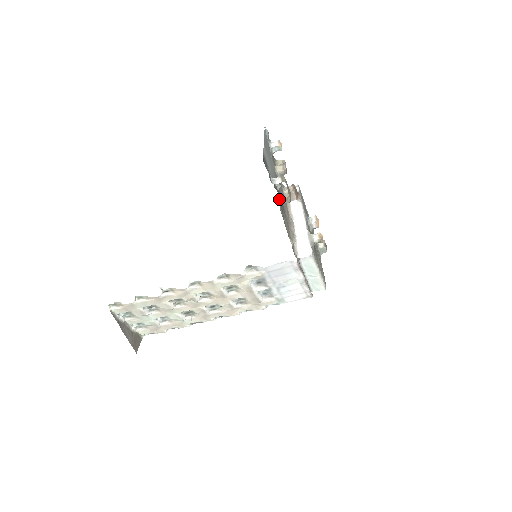
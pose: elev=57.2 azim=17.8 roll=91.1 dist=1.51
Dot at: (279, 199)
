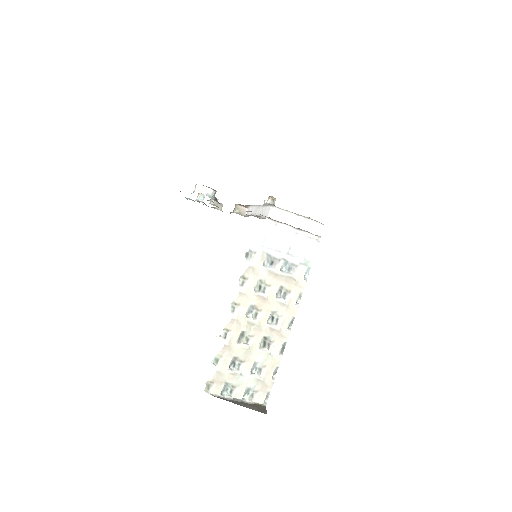
Dot at: occluded
